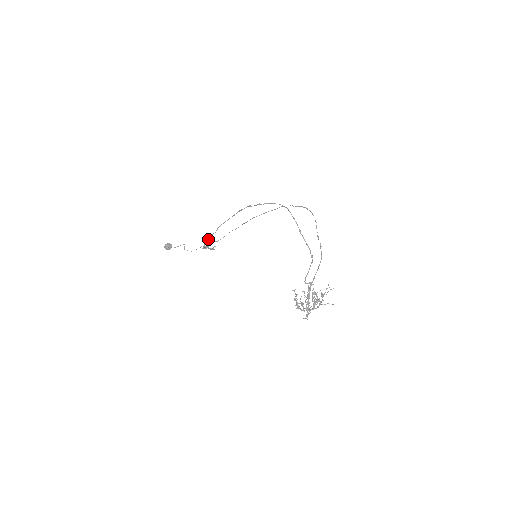
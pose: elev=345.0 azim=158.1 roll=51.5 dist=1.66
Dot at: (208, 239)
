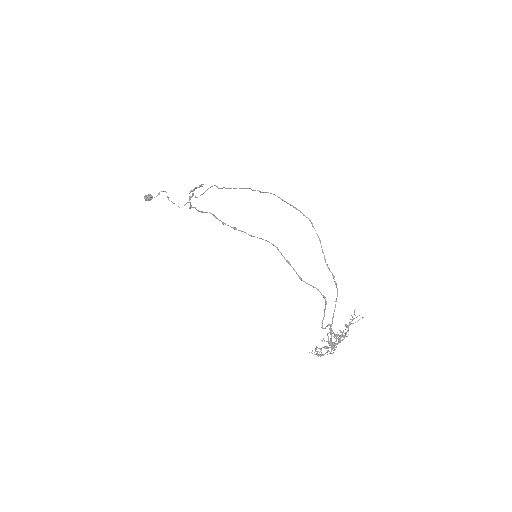
Dot at: (190, 208)
